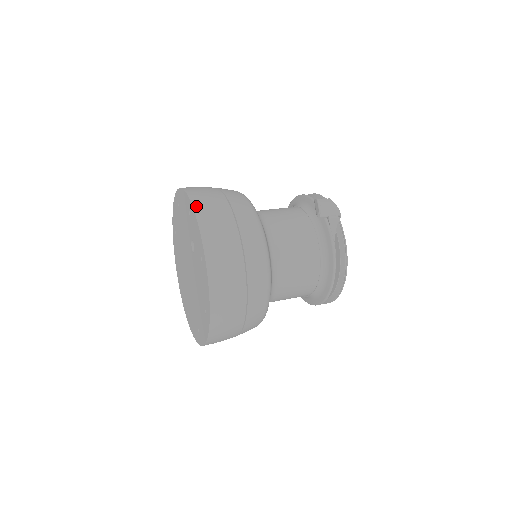
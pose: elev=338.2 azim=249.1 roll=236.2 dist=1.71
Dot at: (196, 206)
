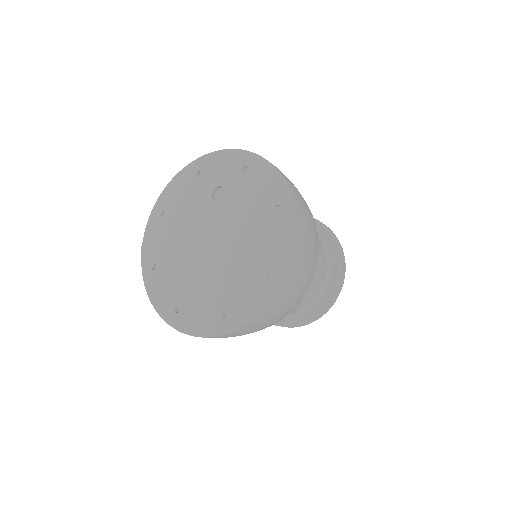
Dot at: (208, 155)
